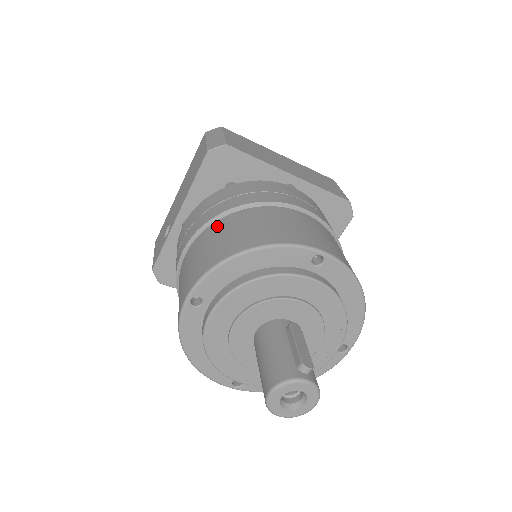
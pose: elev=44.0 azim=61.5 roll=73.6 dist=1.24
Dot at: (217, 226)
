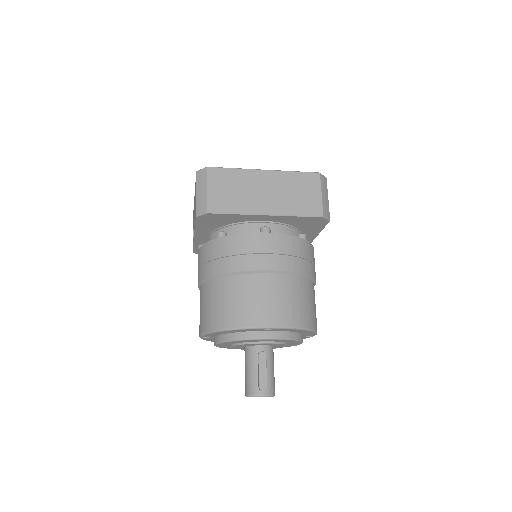
Dot at: (210, 288)
